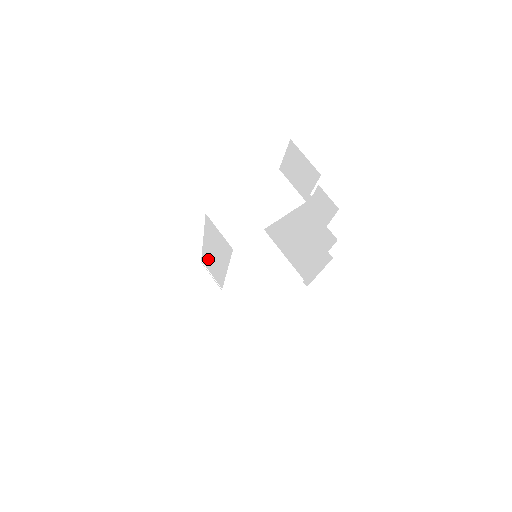
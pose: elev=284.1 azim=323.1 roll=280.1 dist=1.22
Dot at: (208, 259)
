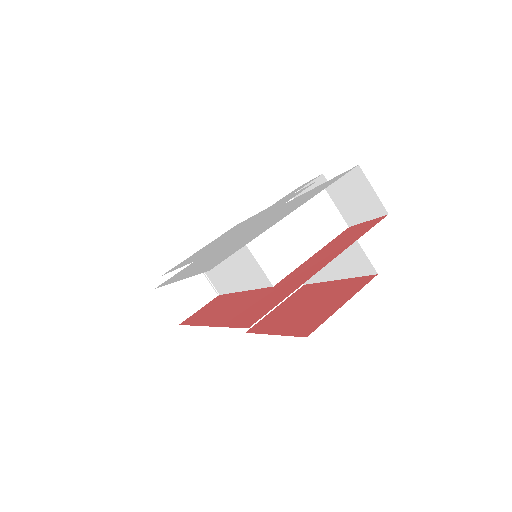
Dot at: occluded
